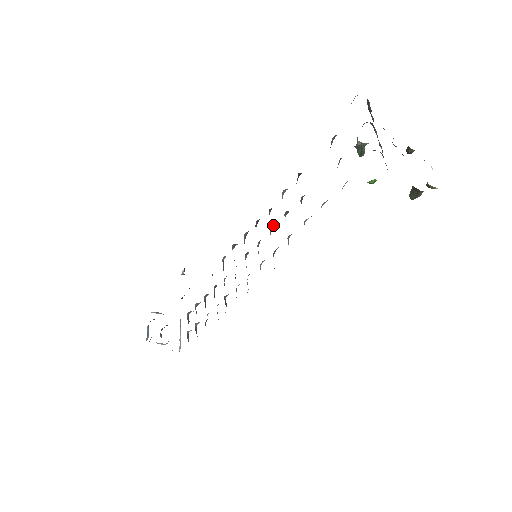
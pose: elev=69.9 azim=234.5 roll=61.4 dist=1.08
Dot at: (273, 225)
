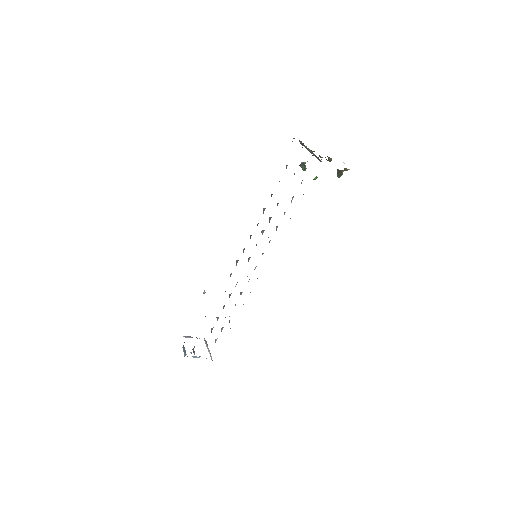
Dot at: (263, 231)
